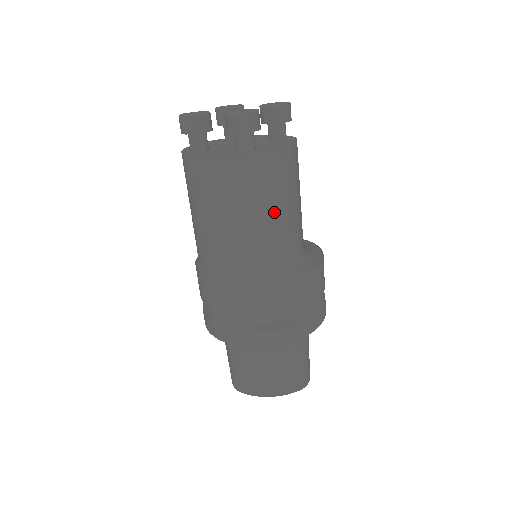
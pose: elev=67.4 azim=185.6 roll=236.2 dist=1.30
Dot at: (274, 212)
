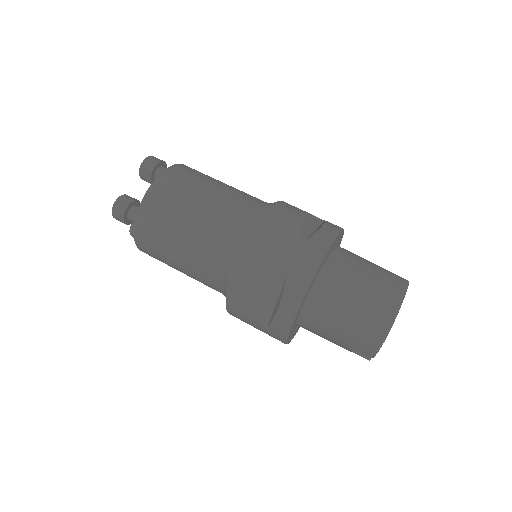
Dot at: occluded
